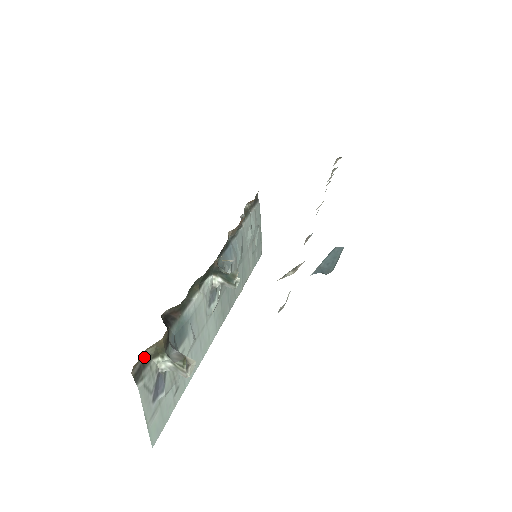
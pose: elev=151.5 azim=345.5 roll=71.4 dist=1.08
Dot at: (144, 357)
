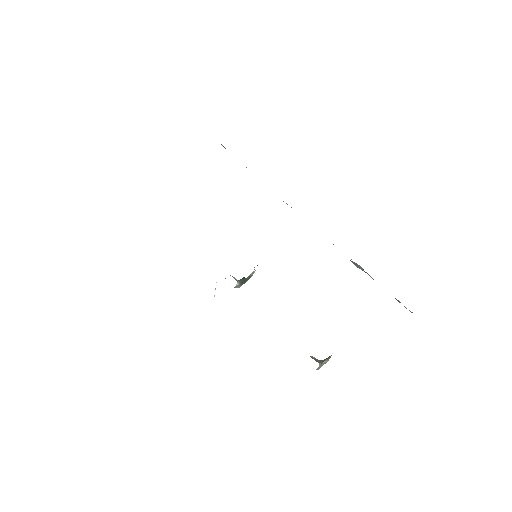
Dot at: occluded
